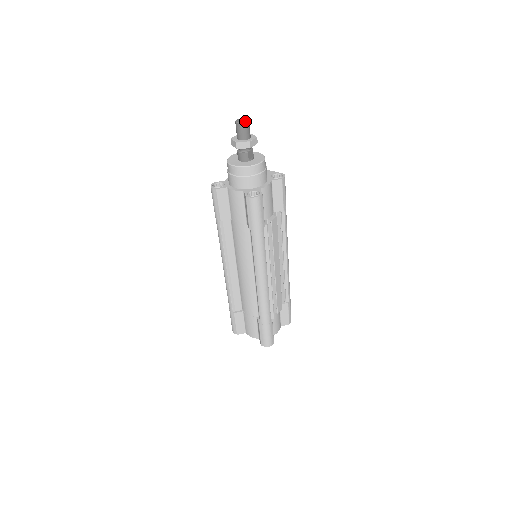
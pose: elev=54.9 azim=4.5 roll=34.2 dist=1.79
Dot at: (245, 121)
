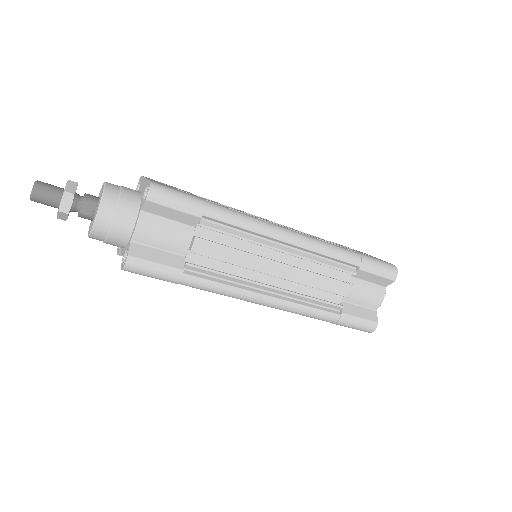
Dot at: (30, 194)
